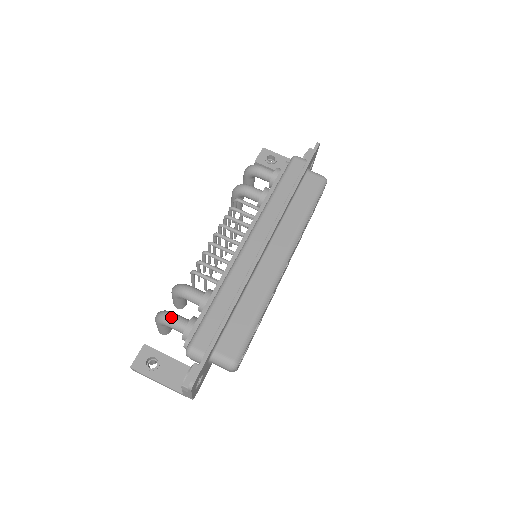
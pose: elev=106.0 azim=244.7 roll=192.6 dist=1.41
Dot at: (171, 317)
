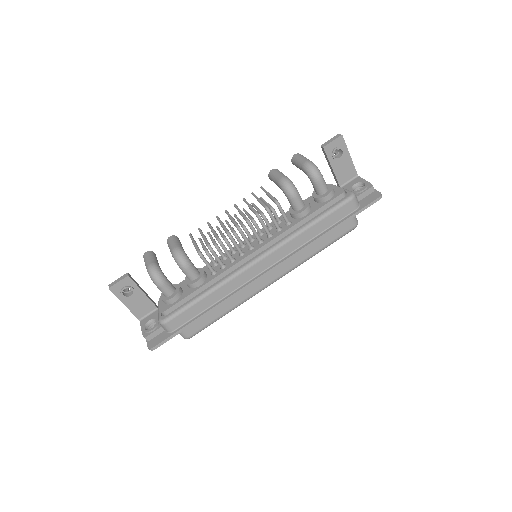
Dot at: (162, 285)
